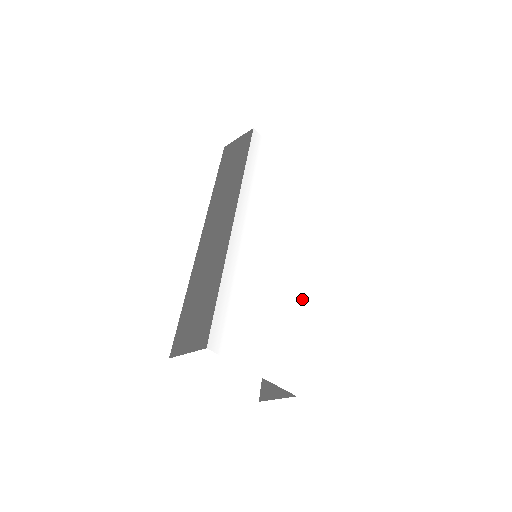
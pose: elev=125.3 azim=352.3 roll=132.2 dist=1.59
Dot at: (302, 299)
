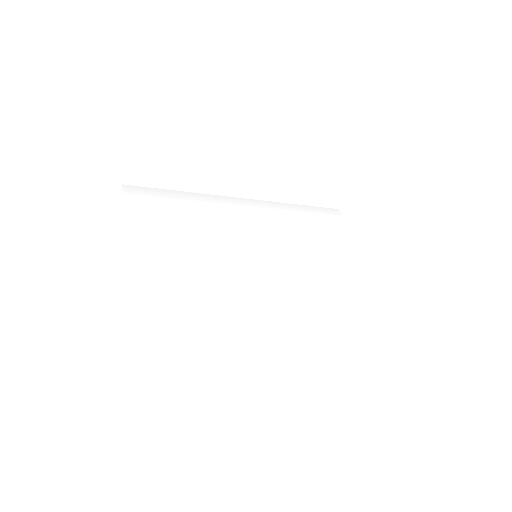
Dot at: (259, 287)
